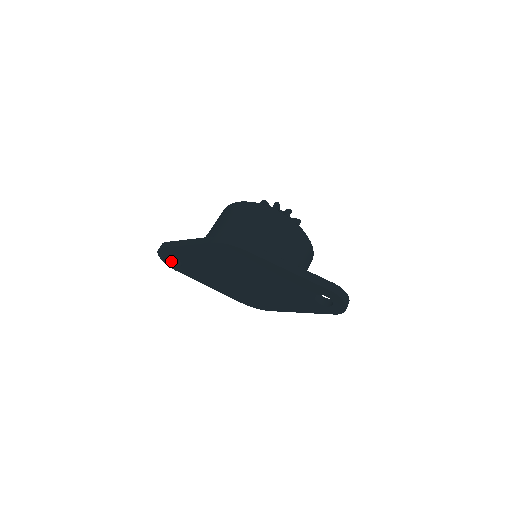
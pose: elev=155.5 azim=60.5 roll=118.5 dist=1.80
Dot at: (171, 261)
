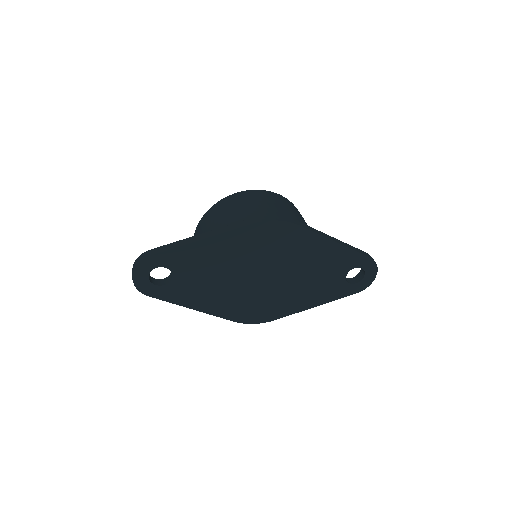
Dot at: (150, 280)
